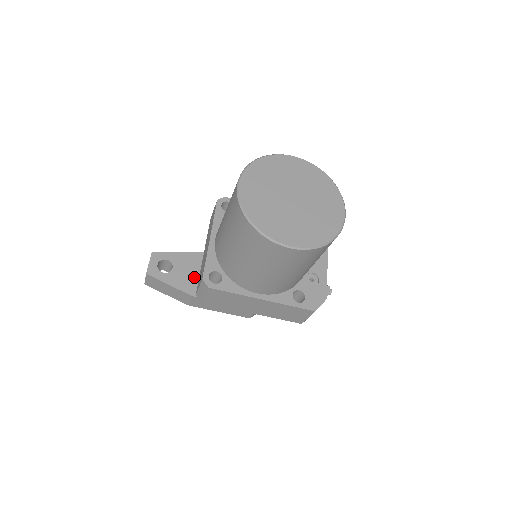
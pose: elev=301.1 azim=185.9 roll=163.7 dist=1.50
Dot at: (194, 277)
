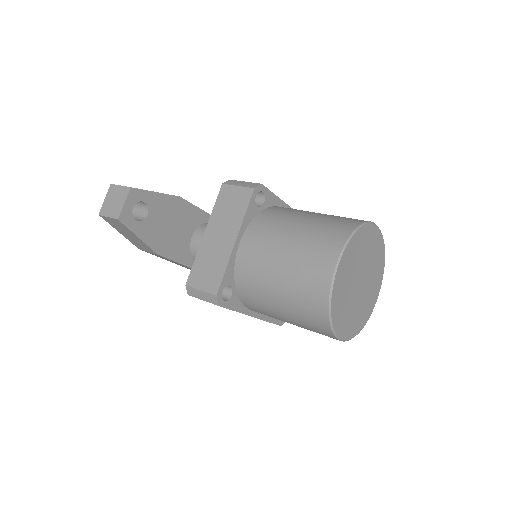
Dot at: (166, 230)
